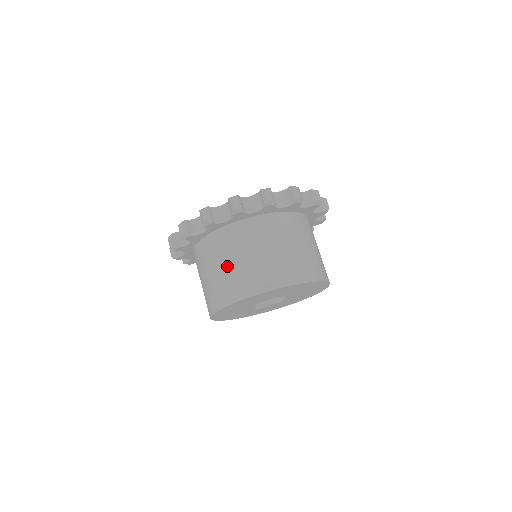
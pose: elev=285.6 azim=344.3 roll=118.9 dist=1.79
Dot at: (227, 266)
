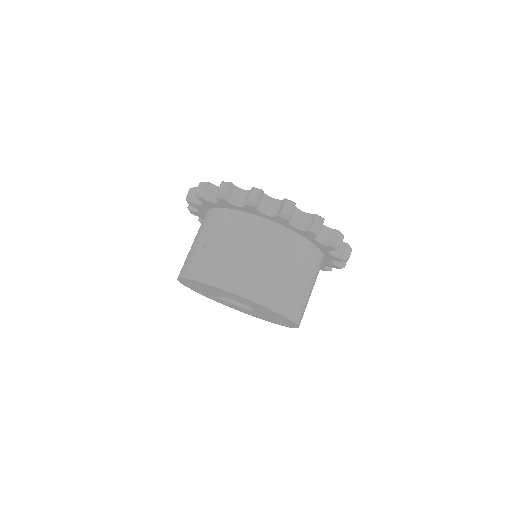
Dot at: (235, 251)
